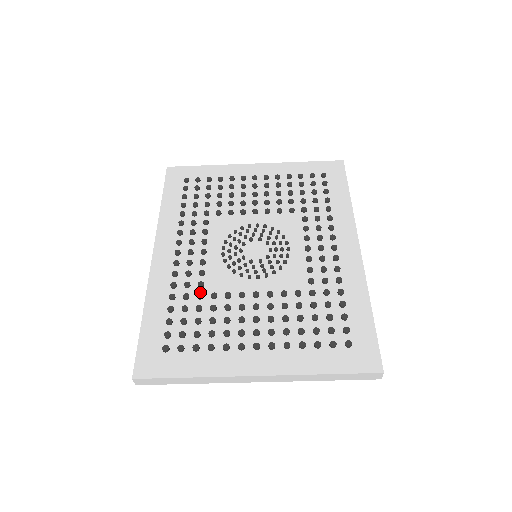
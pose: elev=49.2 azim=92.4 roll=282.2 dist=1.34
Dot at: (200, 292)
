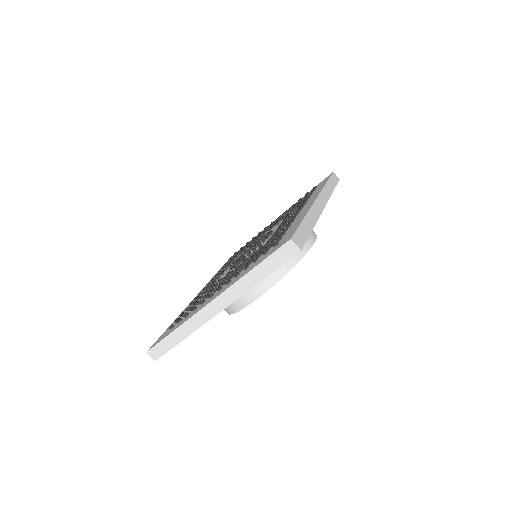
Dot at: occluded
